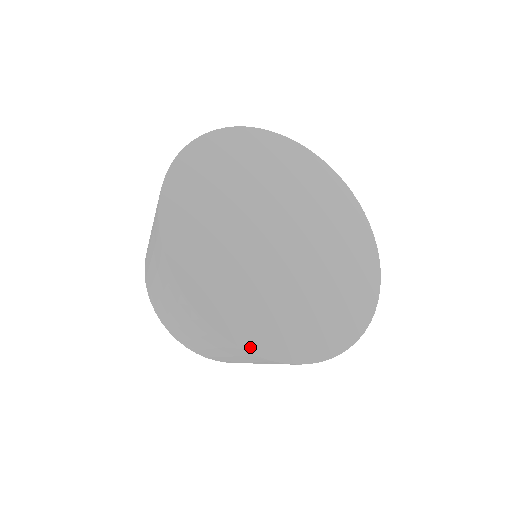
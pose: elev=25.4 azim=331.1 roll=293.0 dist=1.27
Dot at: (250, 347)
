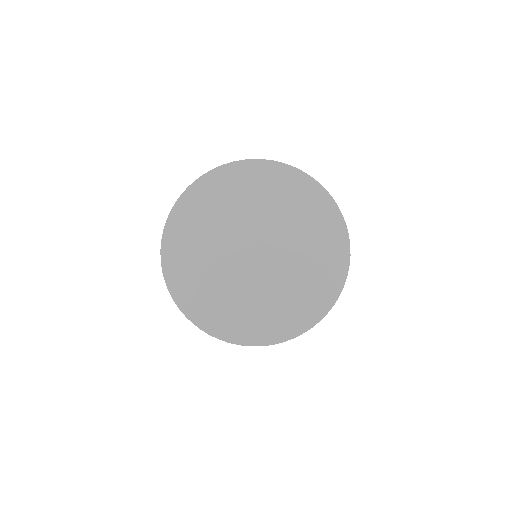
Dot at: (170, 284)
